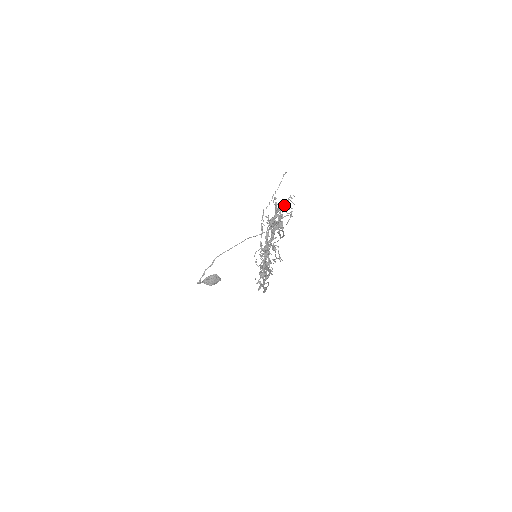
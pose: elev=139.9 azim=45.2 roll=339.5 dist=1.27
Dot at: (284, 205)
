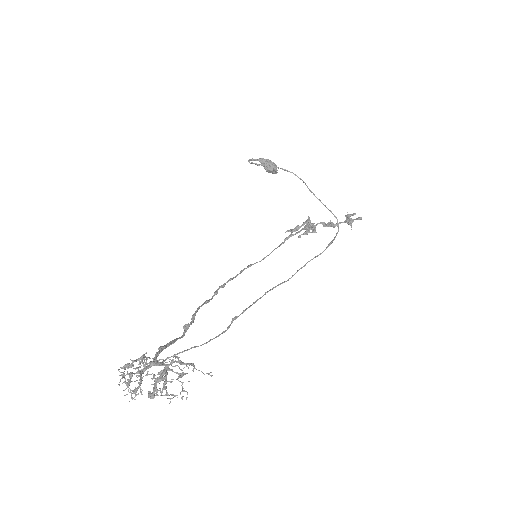
Dot at: (168, 395)
